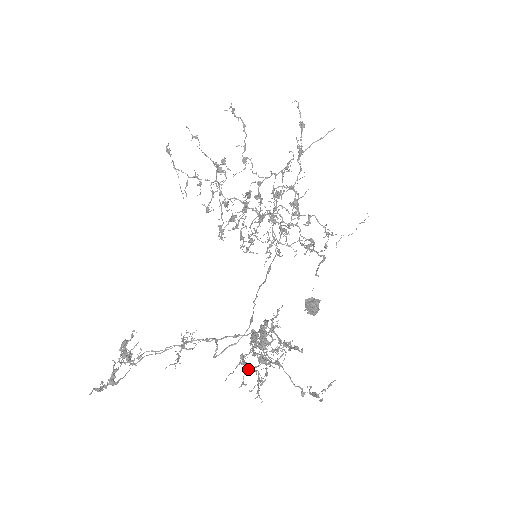
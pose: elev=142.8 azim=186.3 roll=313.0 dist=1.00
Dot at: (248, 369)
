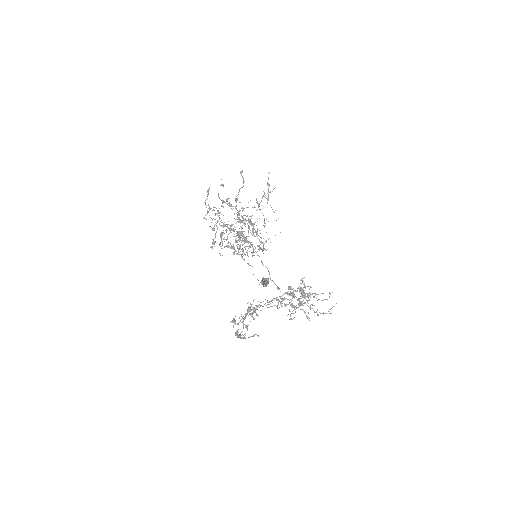
Dot at: (292, 311)
